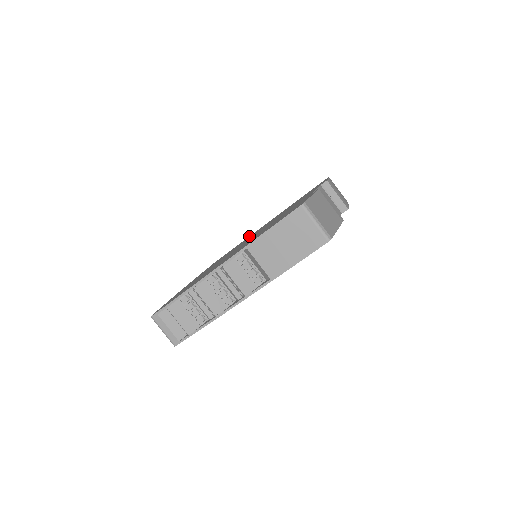
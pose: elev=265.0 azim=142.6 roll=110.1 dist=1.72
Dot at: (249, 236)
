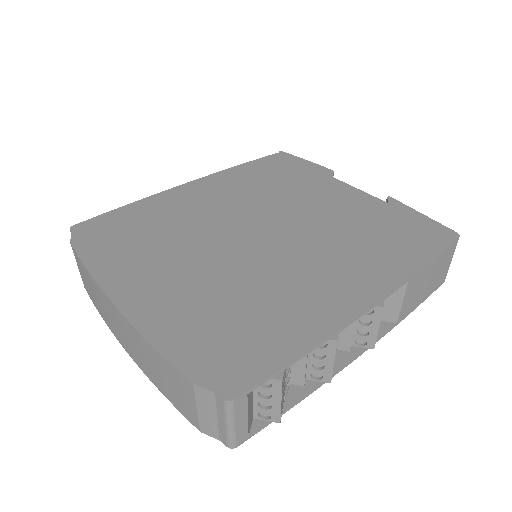
Dot at: (158, 197)
